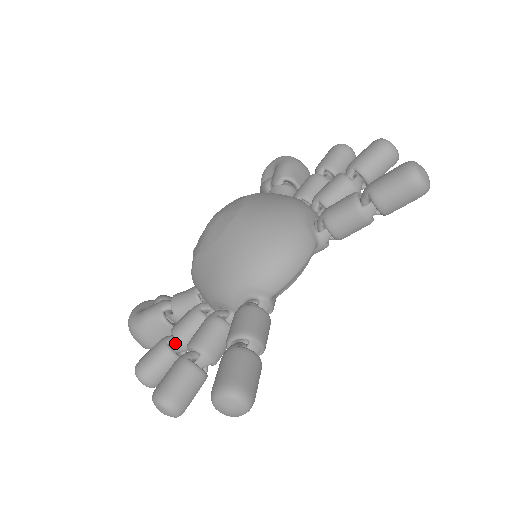
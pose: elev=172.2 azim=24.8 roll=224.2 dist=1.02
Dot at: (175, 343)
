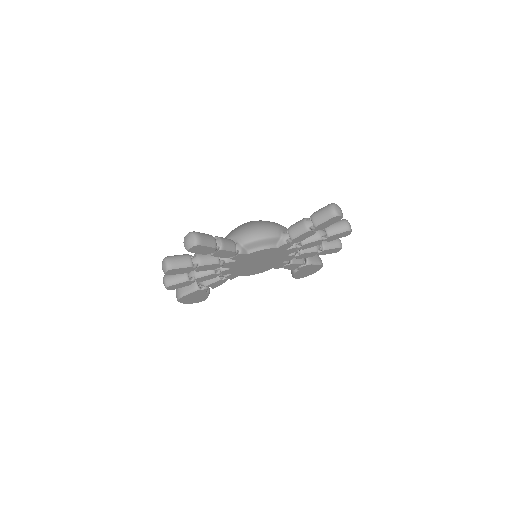
Dot at: occluded
